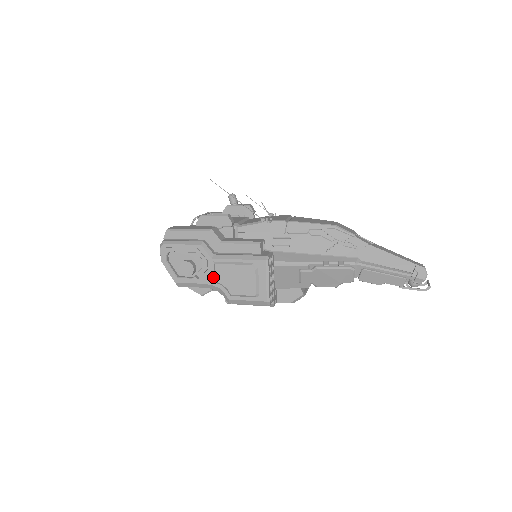
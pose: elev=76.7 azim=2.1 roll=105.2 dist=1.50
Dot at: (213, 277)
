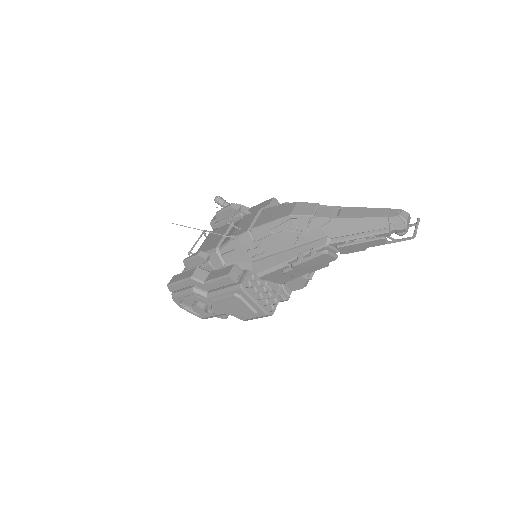
Dot at: (219, 309)
